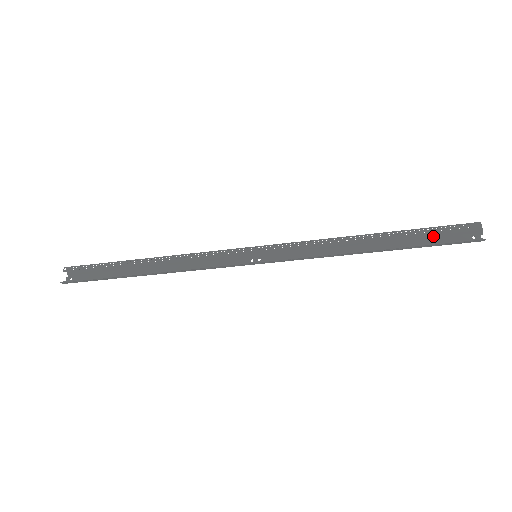
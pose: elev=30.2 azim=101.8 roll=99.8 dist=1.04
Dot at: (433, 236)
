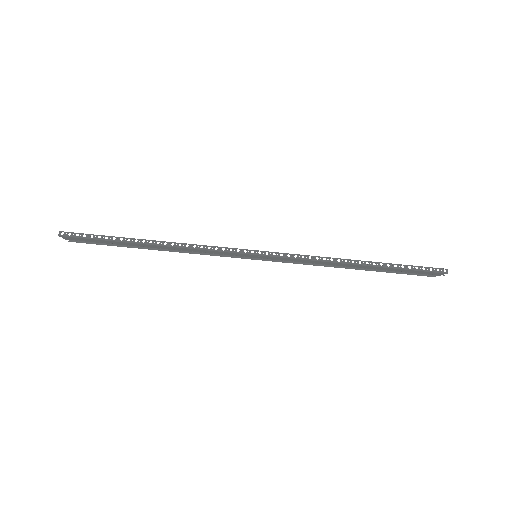
Dot at: (406, 271)
